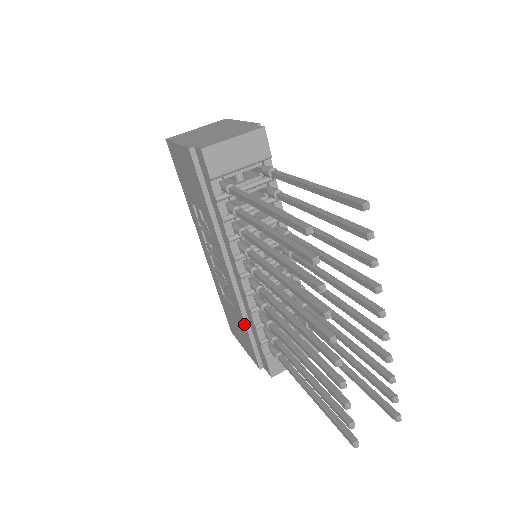
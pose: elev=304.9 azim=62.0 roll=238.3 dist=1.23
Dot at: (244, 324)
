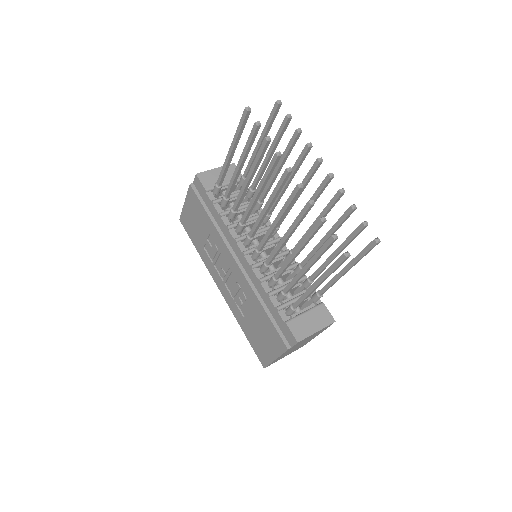
Dot at: (261, 307)
